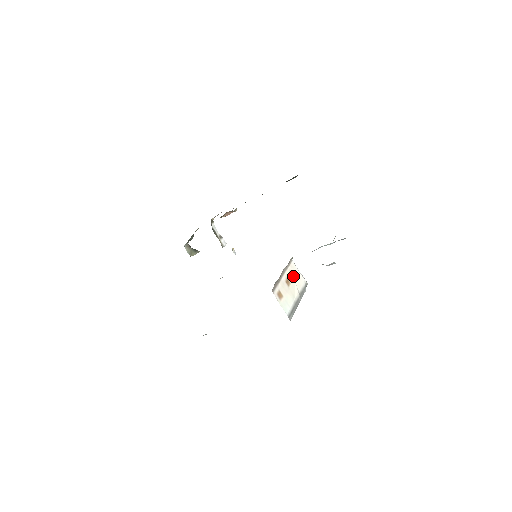
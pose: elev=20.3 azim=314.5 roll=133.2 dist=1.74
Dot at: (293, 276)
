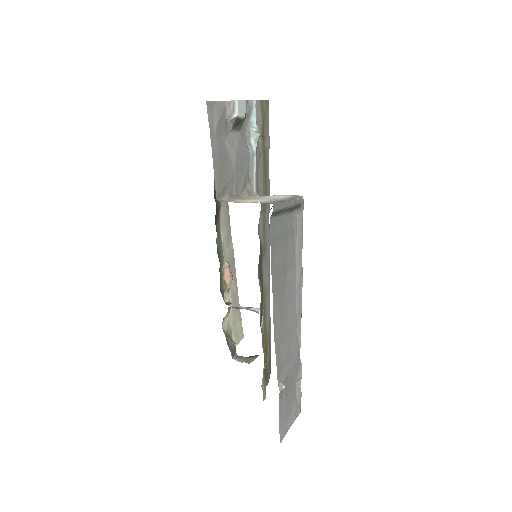
Dot at: occluded
